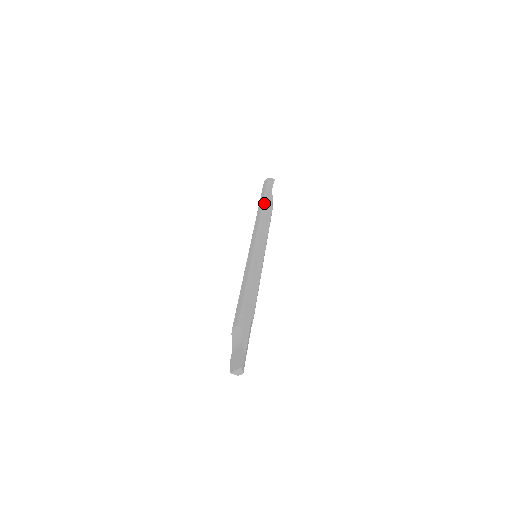
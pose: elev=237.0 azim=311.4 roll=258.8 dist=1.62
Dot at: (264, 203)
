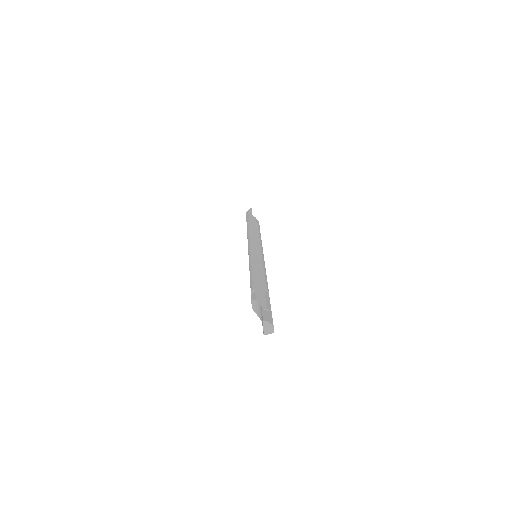
Dot at: (247, 225)
